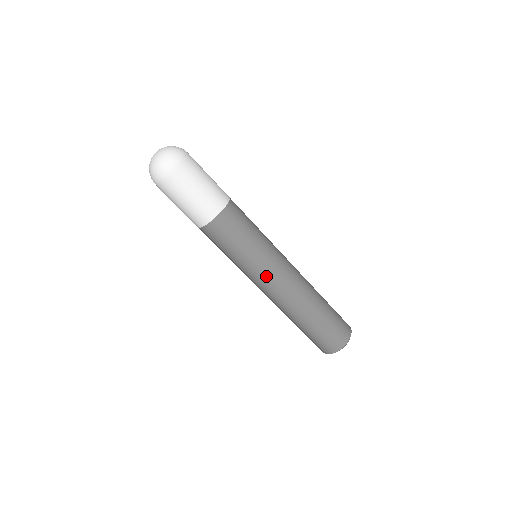
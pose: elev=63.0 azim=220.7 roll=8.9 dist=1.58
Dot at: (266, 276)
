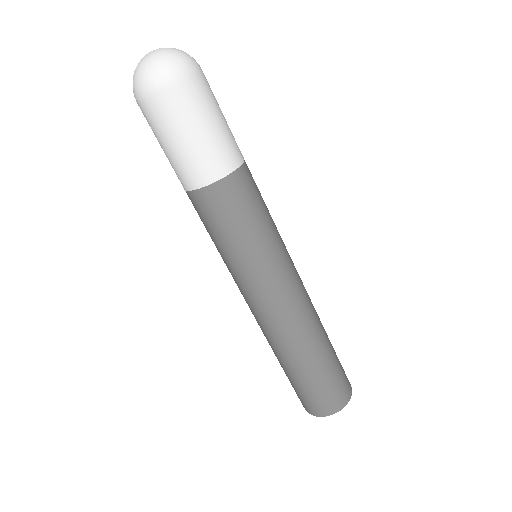
Dot at: (247, 292)
